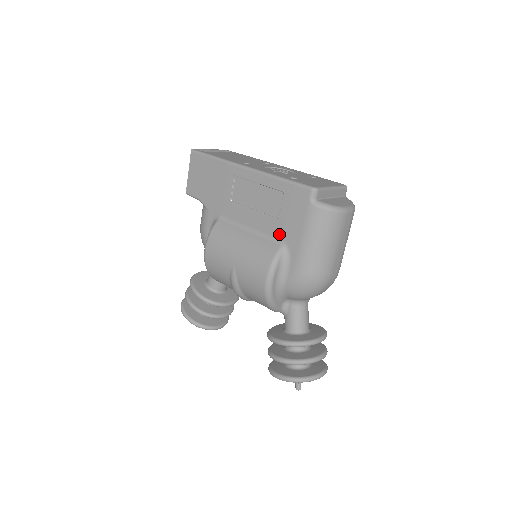
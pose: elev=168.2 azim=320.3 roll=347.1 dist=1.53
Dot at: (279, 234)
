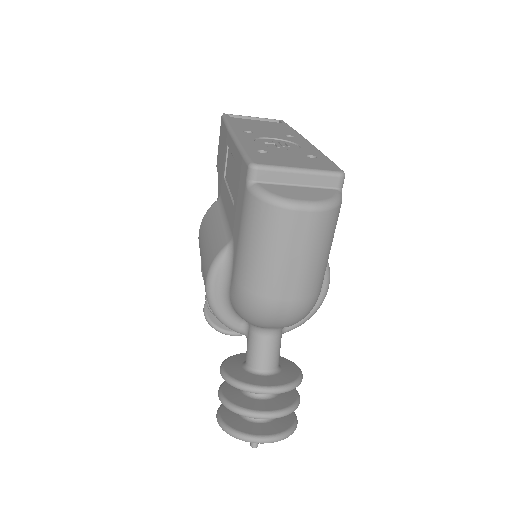
Dot at: (232, 226)
